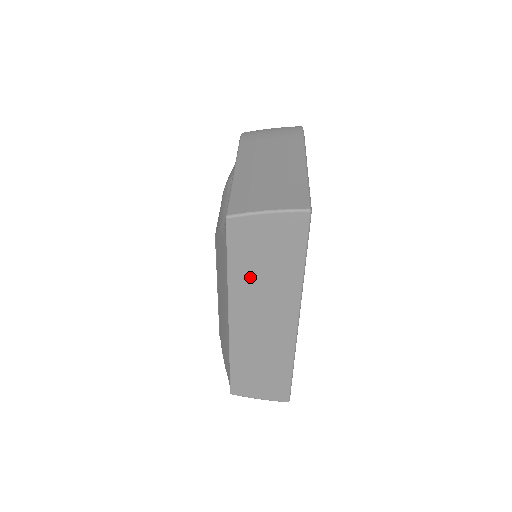
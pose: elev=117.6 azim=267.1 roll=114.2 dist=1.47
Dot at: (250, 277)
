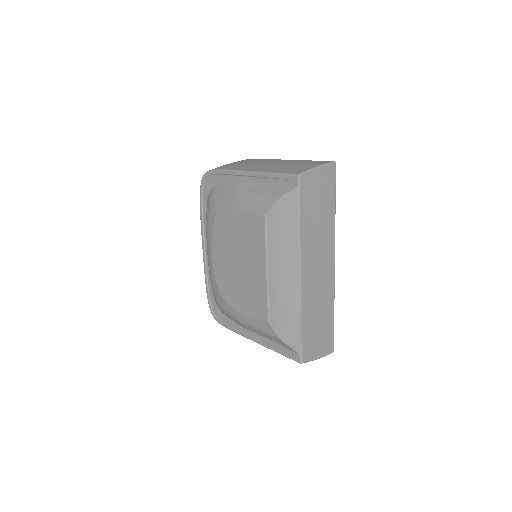
Dot at: (311, 226)
